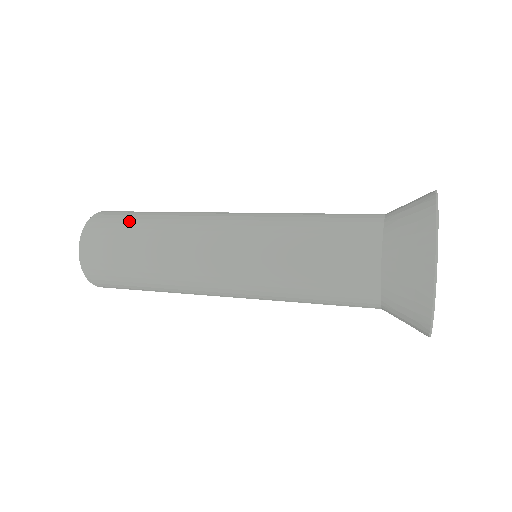
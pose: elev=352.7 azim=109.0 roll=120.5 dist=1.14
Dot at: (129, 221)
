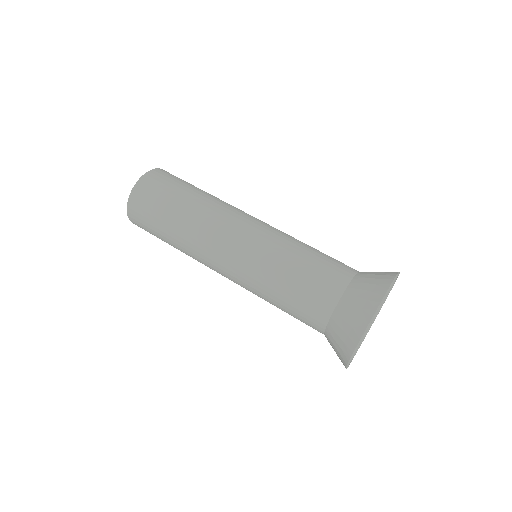
Dot at: (180, 186)
